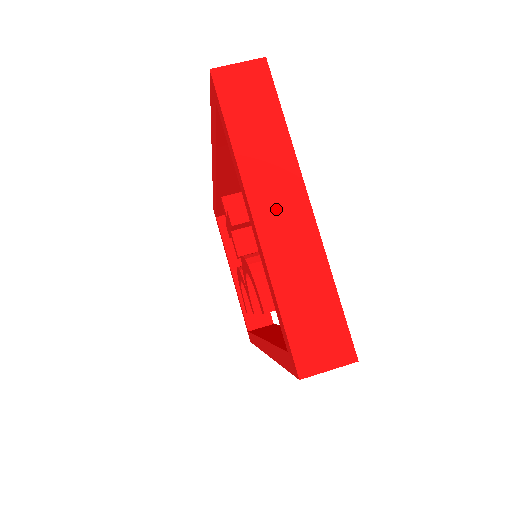
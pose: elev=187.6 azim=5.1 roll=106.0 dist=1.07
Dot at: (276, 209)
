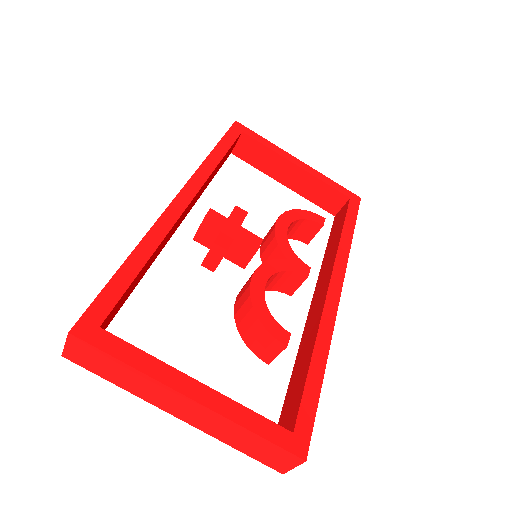
Dot at: (179, 409)
